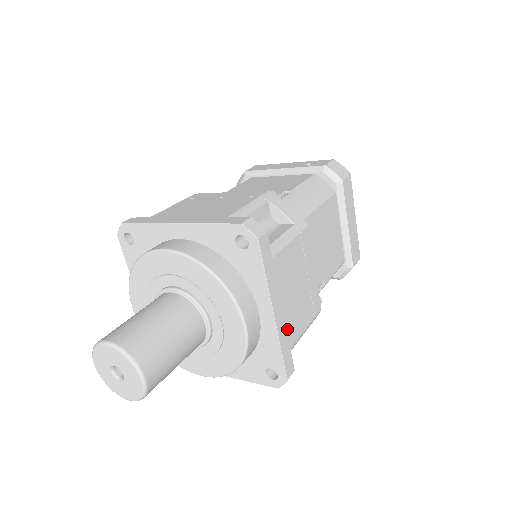
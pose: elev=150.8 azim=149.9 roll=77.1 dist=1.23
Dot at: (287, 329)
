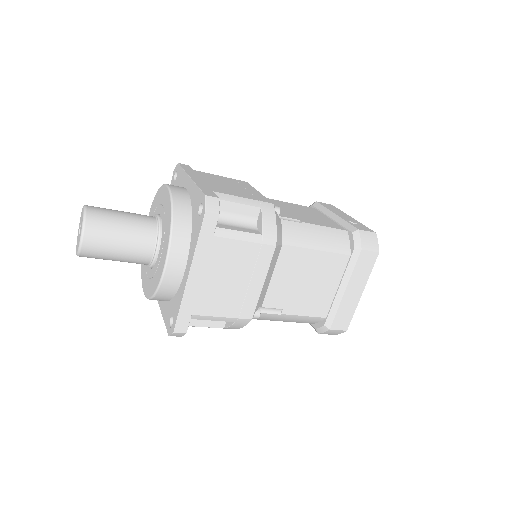
Dot at: (198, 298)
